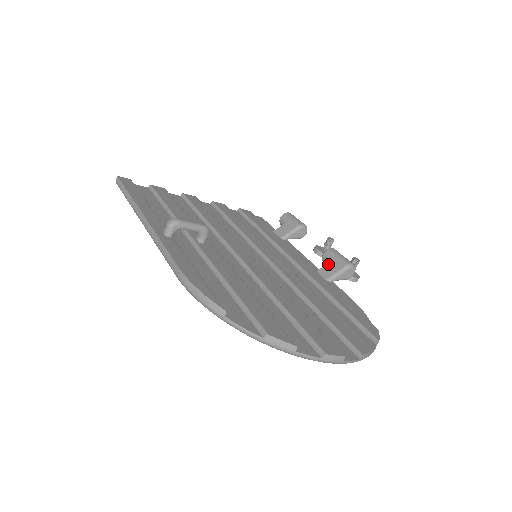
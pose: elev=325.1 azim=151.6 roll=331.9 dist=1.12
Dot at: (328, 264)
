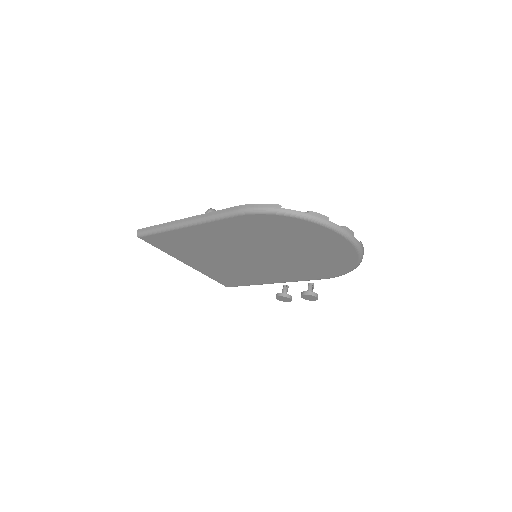
Dot at: occluded
